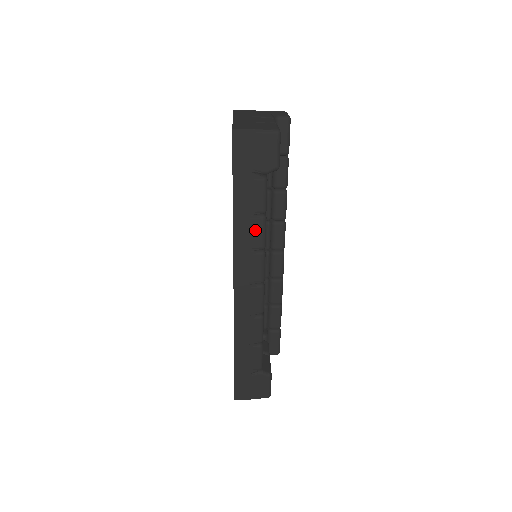
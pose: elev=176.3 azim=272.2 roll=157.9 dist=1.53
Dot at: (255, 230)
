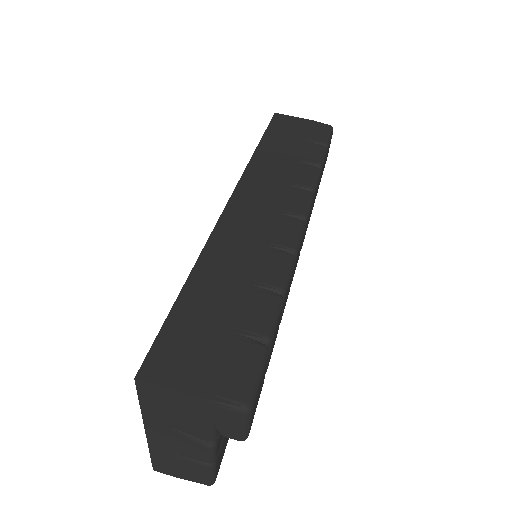
Dot at: occluded
